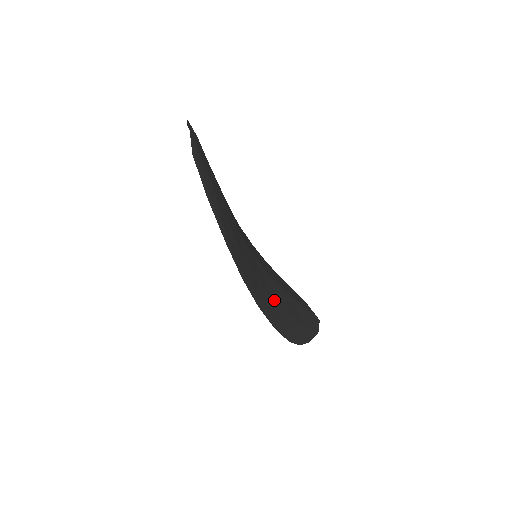
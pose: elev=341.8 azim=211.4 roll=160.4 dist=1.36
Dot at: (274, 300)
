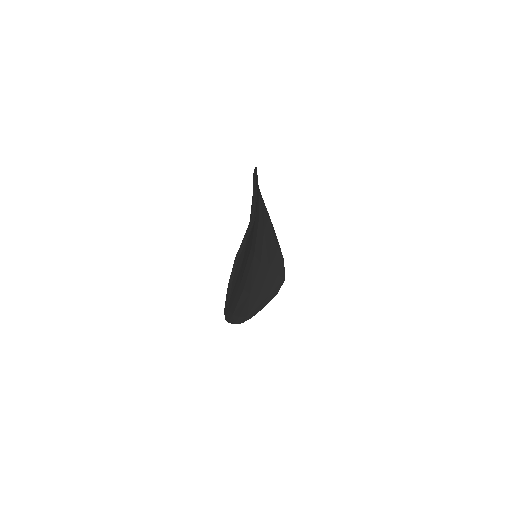
Dot at: (250, 294)
